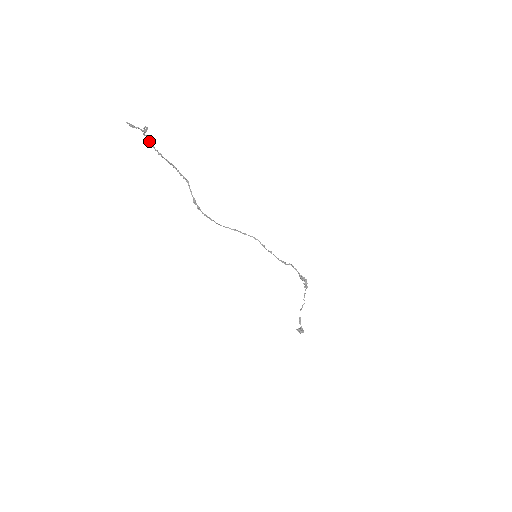
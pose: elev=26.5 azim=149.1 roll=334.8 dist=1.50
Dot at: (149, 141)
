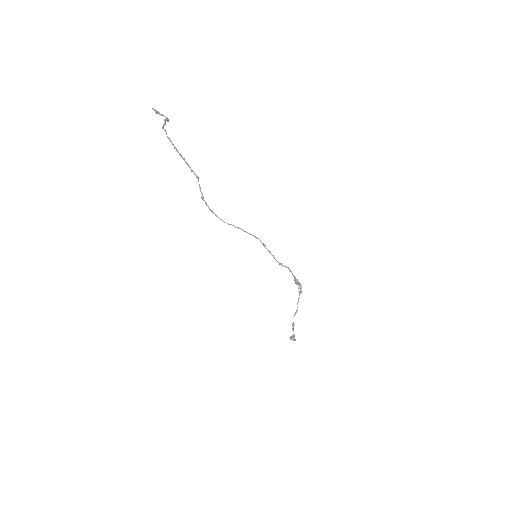
Dot at: (166, 134)
